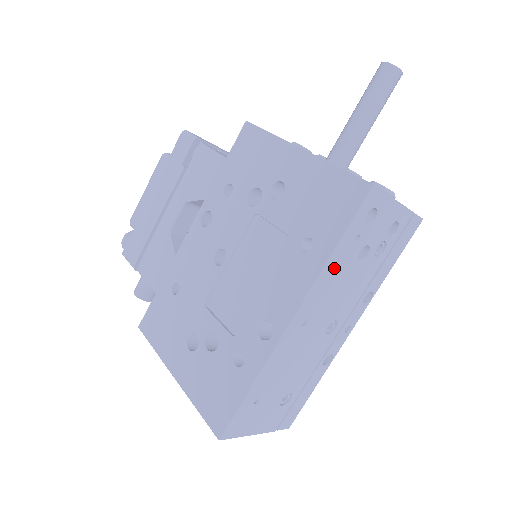
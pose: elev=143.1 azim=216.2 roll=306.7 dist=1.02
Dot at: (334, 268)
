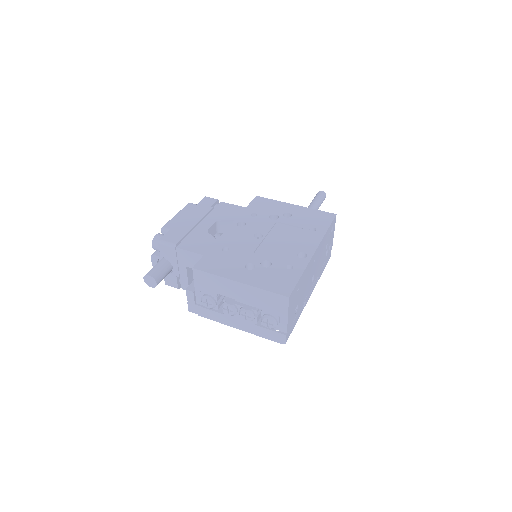
Dot at: (324, 241)
